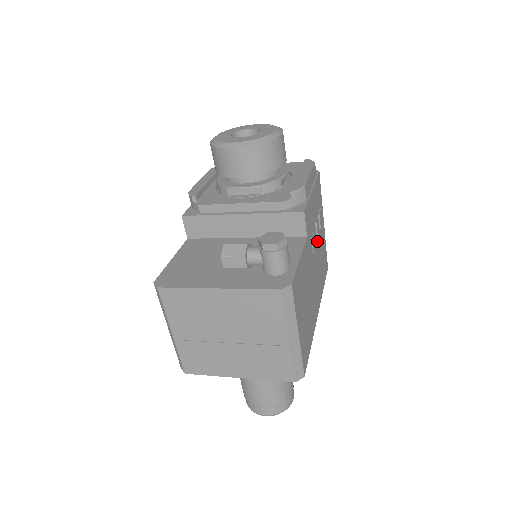
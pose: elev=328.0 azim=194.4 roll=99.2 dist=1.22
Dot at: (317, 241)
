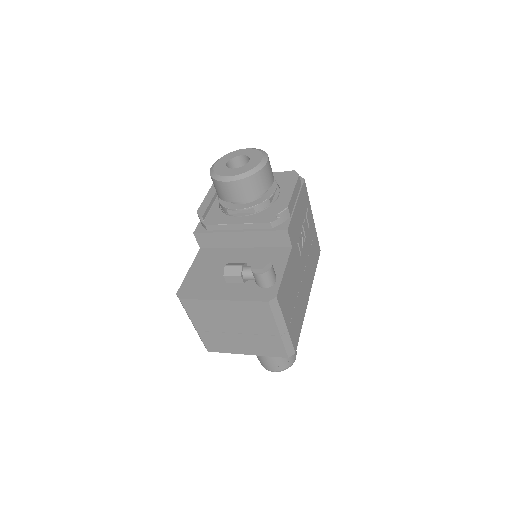
Dot at: (305, 240)
